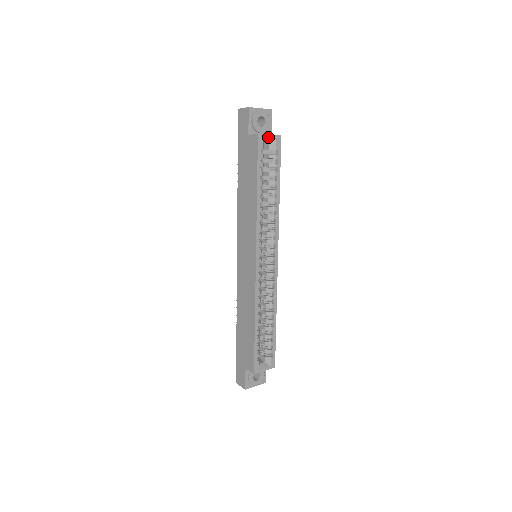
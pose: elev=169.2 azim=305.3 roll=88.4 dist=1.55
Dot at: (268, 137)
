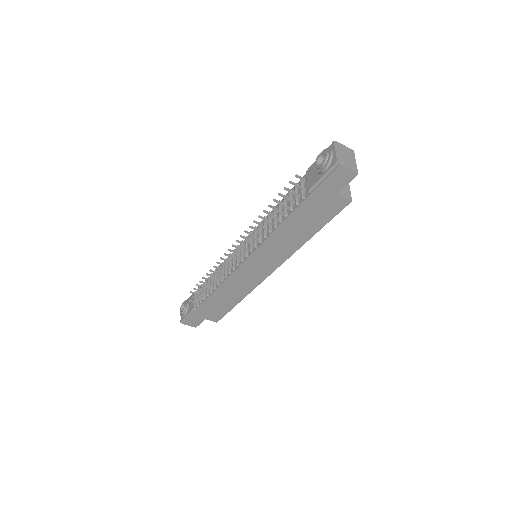
Dot at: (349, 192)
